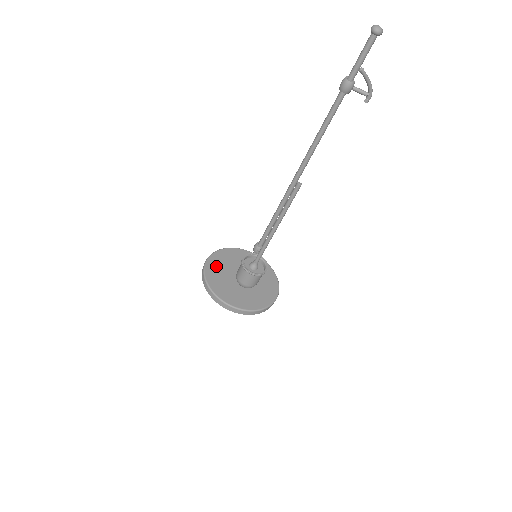
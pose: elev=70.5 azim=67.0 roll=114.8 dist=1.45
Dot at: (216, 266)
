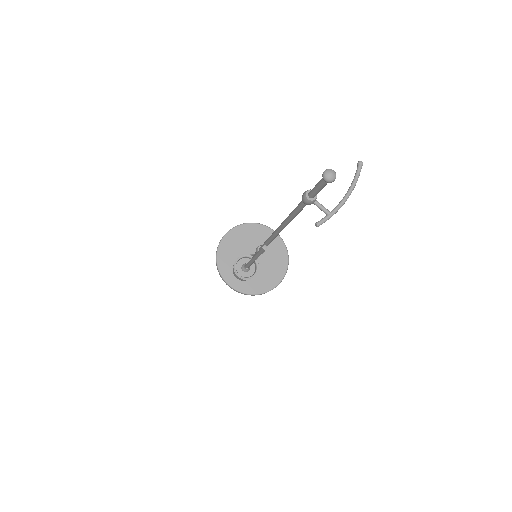
Dot at: (233, 240)
